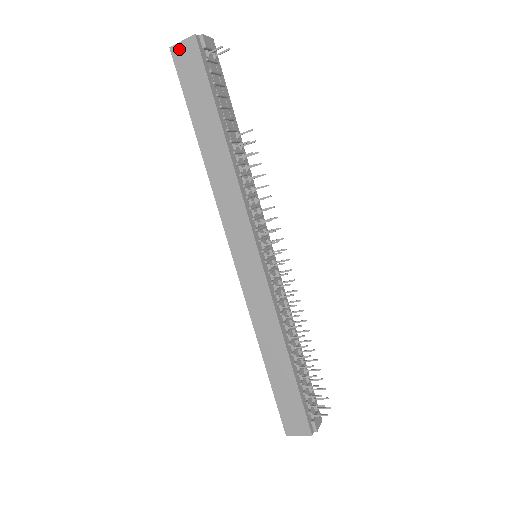
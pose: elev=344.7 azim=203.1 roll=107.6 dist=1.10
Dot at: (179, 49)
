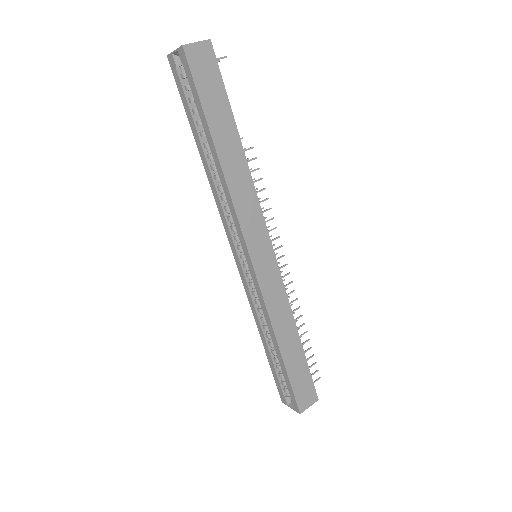
Dot at: (193, 49)
